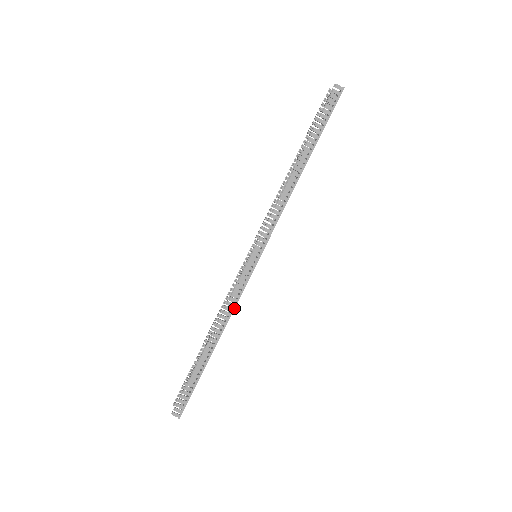
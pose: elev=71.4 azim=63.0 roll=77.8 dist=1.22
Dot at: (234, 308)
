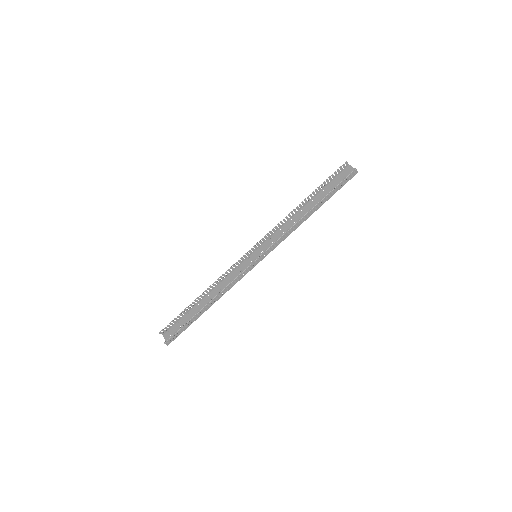
Dot at: (231, 287)
